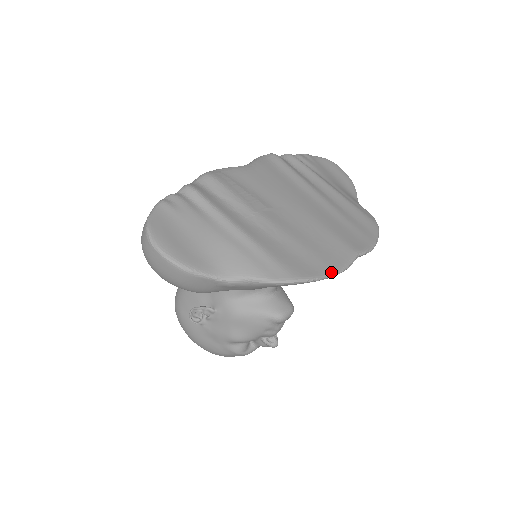
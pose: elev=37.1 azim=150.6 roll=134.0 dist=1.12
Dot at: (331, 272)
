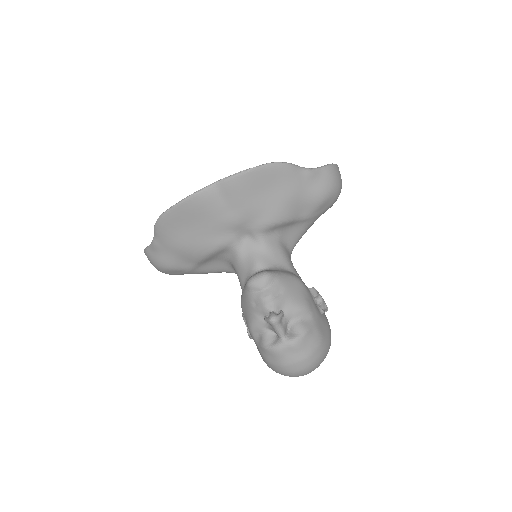
Dot at: (182, 200)
